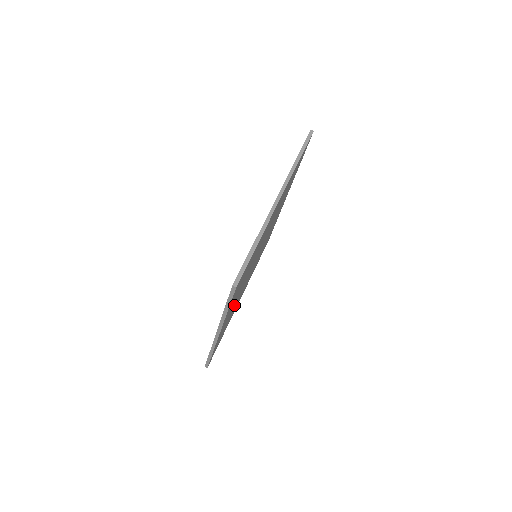
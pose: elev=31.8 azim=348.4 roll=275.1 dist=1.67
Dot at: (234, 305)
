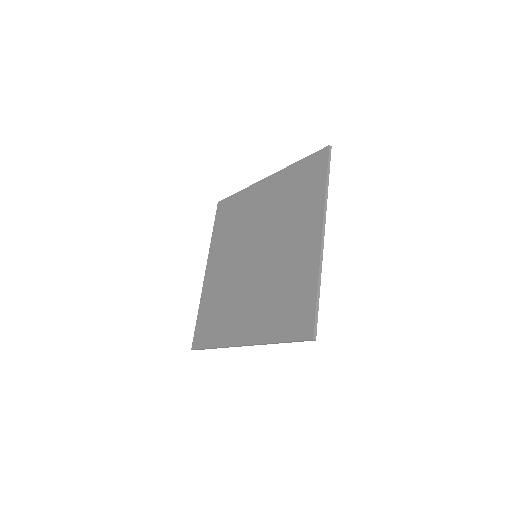
Dot at: occluded
